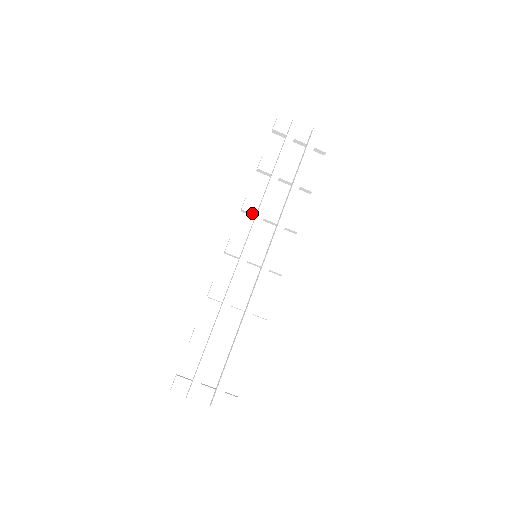
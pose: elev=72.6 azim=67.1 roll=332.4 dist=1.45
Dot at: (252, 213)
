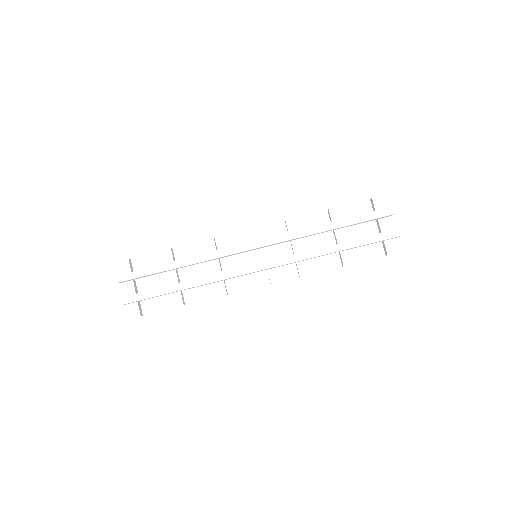
Dot at: (288, 230)
